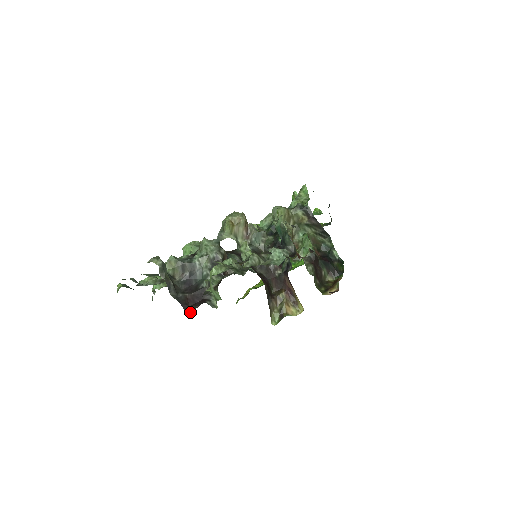
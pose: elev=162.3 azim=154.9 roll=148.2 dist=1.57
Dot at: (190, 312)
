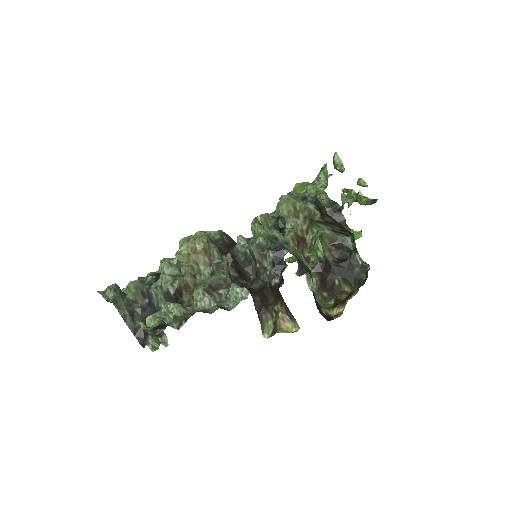
Dot at: (143, 346)
